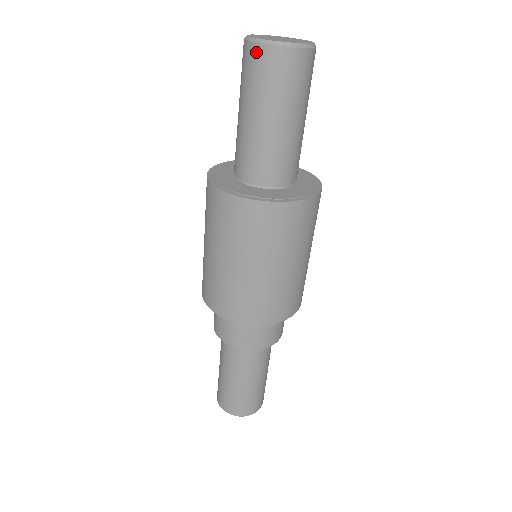
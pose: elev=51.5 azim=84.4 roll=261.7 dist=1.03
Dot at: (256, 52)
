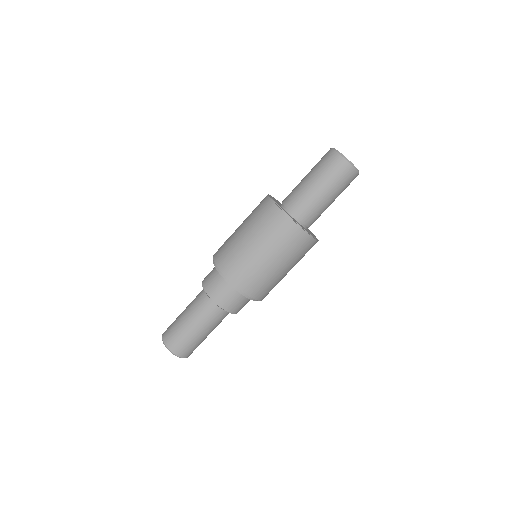
Dot at: (341, 161)
